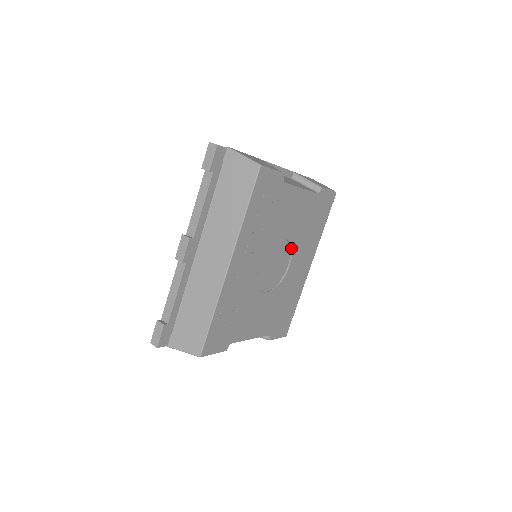
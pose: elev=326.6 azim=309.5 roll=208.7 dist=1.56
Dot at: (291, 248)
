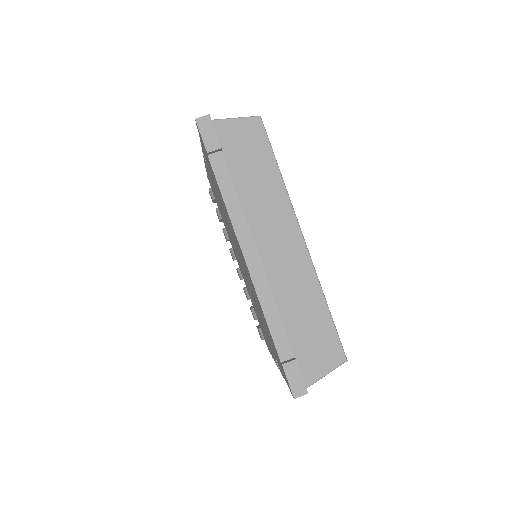
Dot at: occluded
